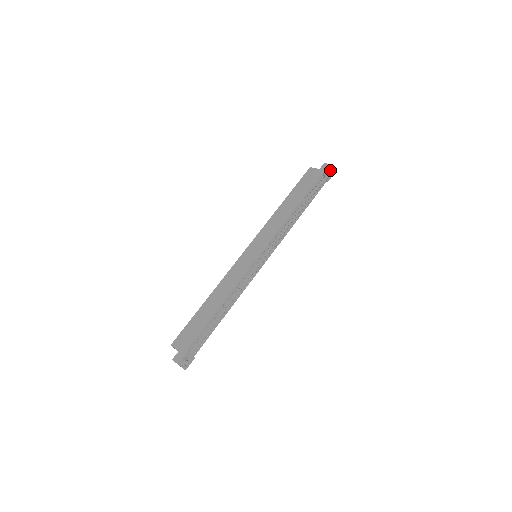
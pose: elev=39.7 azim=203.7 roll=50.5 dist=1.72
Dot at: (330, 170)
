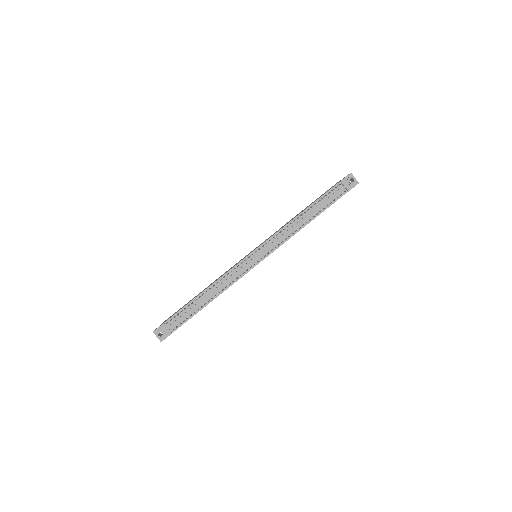
Dot at: (349, 178)
